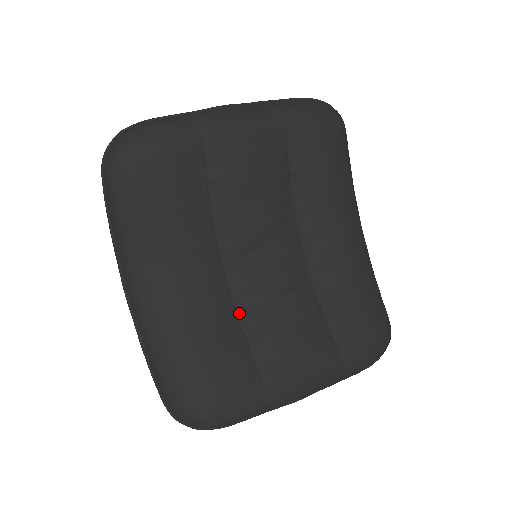
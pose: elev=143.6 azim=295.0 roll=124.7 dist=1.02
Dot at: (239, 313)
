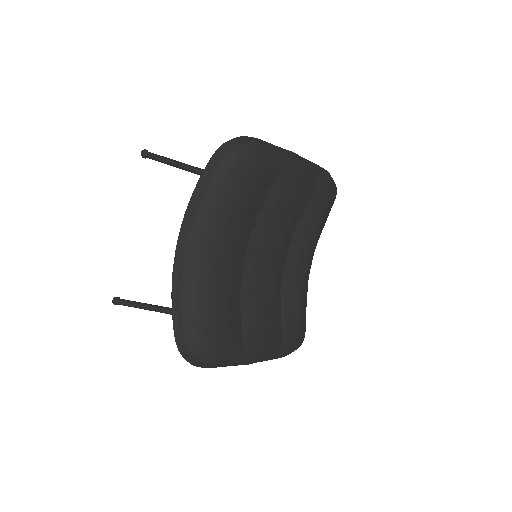
Dot at: (243, 292)
